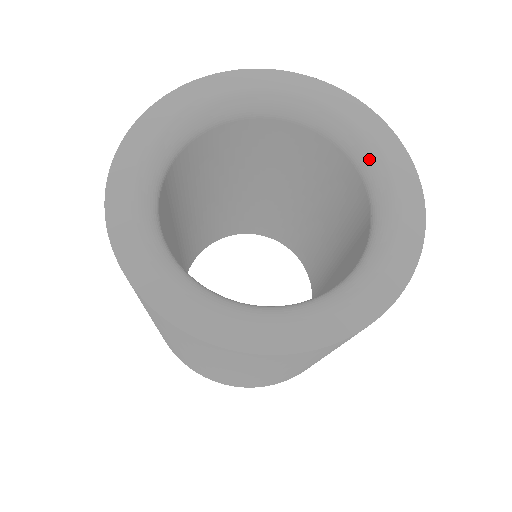
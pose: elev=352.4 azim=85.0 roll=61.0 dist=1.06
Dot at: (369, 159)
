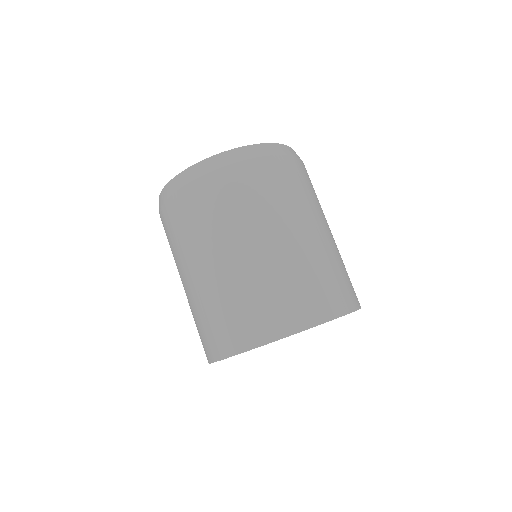
Dot at: occluded
